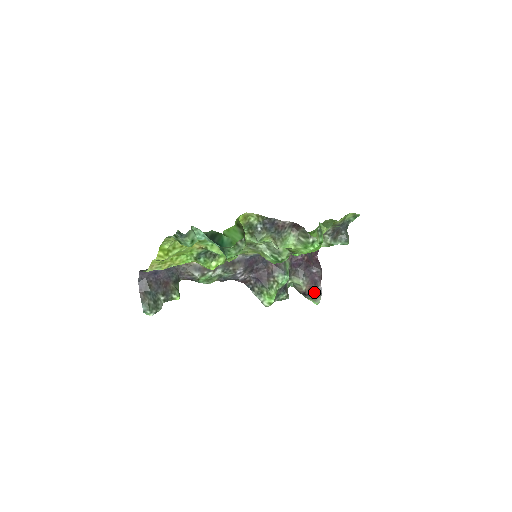
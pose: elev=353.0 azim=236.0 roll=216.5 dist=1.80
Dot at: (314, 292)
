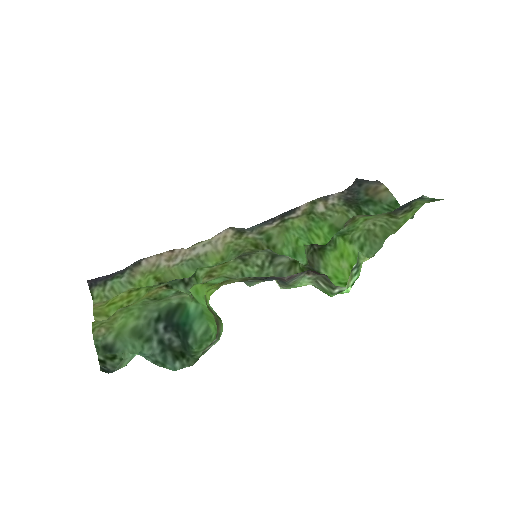
Dot at: occluded
